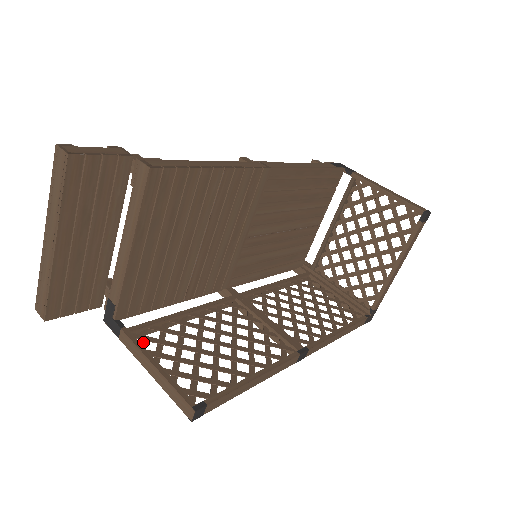
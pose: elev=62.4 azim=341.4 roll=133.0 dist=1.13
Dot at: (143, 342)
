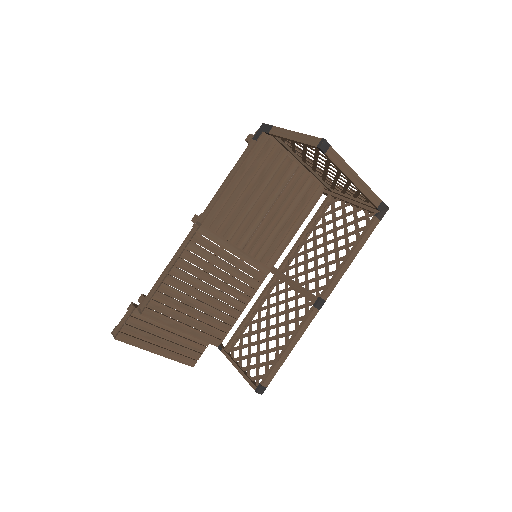
Dot at: (233, 353)
